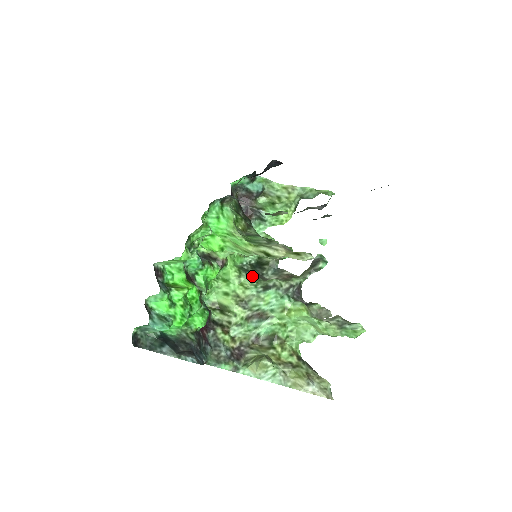
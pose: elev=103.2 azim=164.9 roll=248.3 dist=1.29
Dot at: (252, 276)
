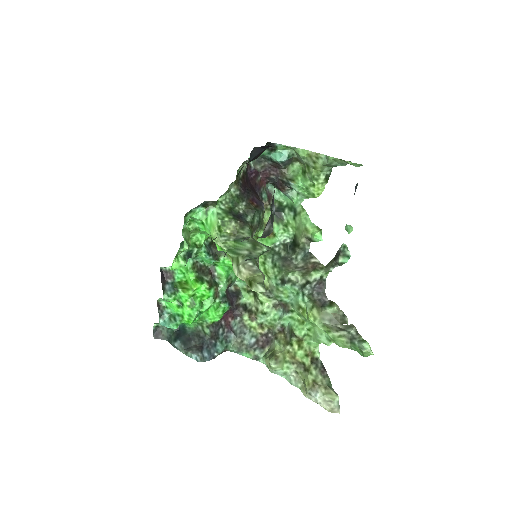
Dot at: (277, 263)
